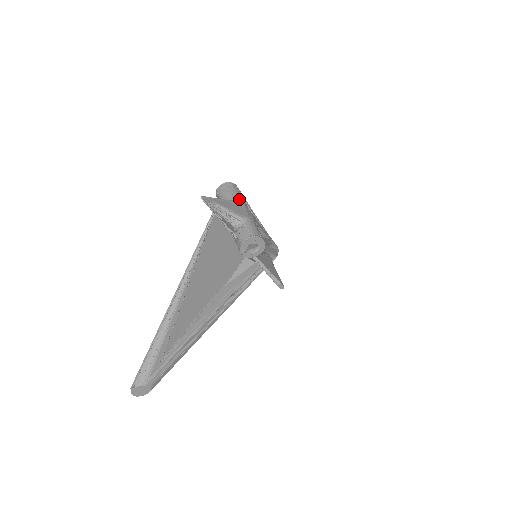
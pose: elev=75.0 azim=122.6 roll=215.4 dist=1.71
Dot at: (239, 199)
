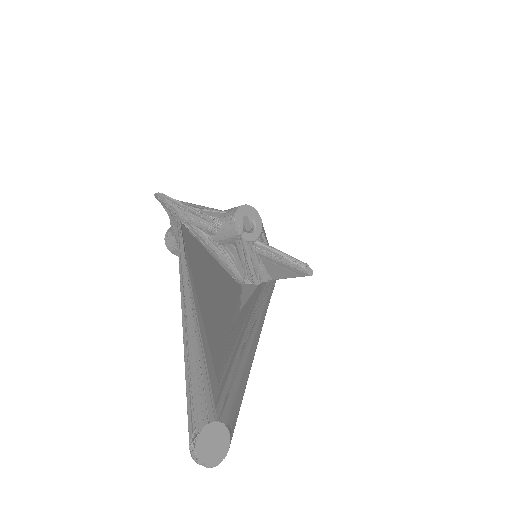
Dot at: occluded
